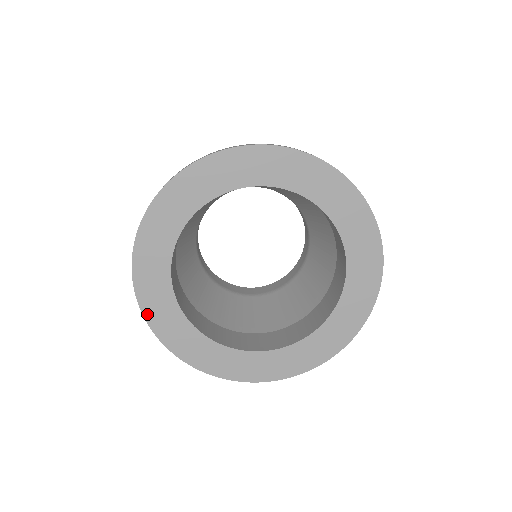
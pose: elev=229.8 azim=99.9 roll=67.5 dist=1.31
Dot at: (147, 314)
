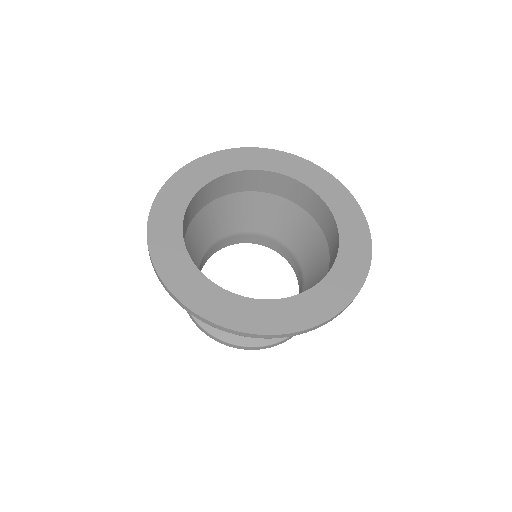
Dot at: (151, 224)
